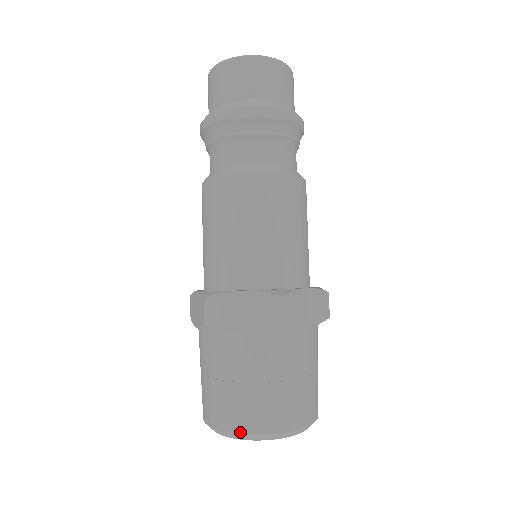
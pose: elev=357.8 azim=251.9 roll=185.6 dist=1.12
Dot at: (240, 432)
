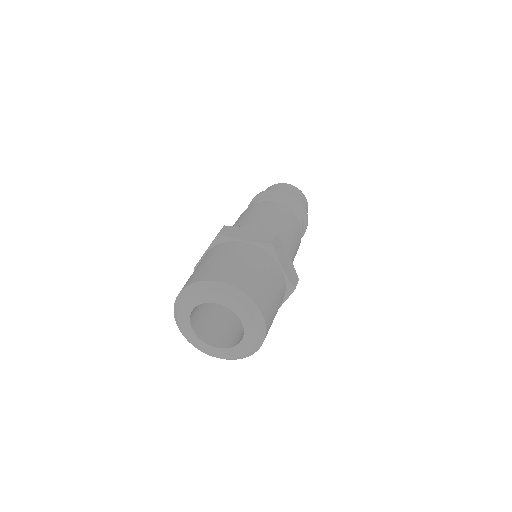
Dot at: (177, 297)
